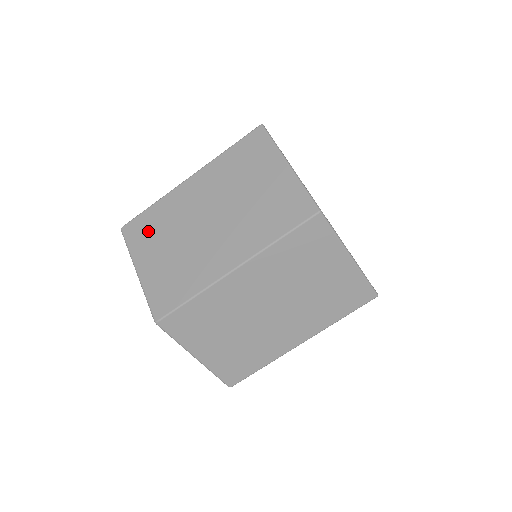
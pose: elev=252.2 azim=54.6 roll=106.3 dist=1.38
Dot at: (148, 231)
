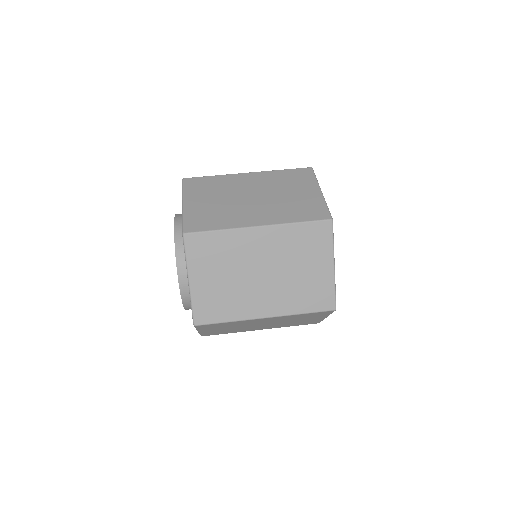
Dot at: occluded
